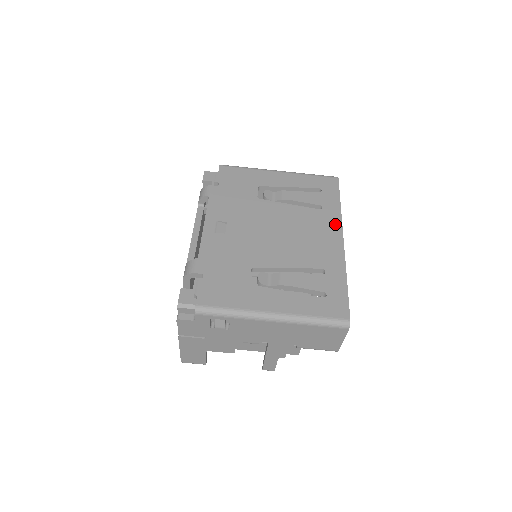
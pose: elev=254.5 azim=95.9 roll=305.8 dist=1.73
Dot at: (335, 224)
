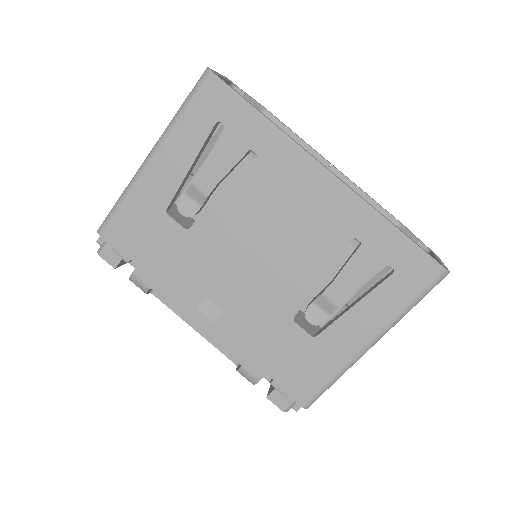
Dot at: (295, 159)
